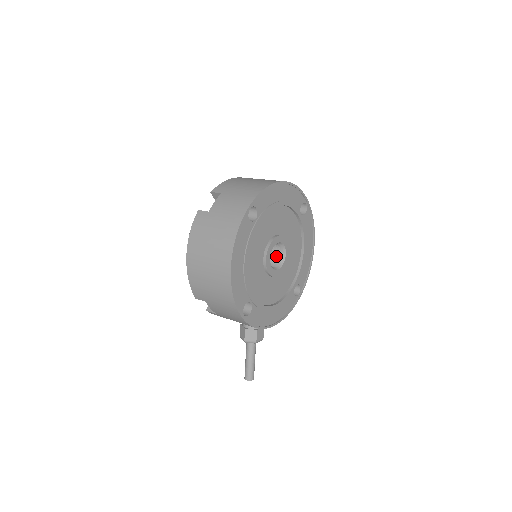
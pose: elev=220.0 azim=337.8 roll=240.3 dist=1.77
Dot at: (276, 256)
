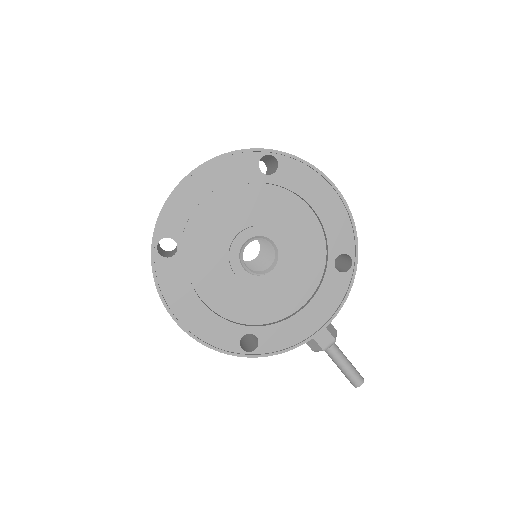
Dot at: occluded
